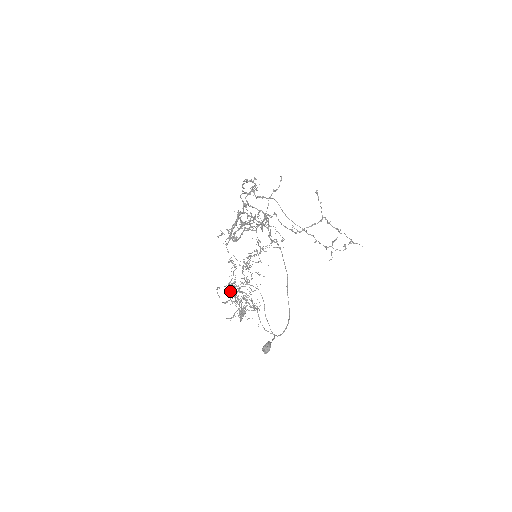
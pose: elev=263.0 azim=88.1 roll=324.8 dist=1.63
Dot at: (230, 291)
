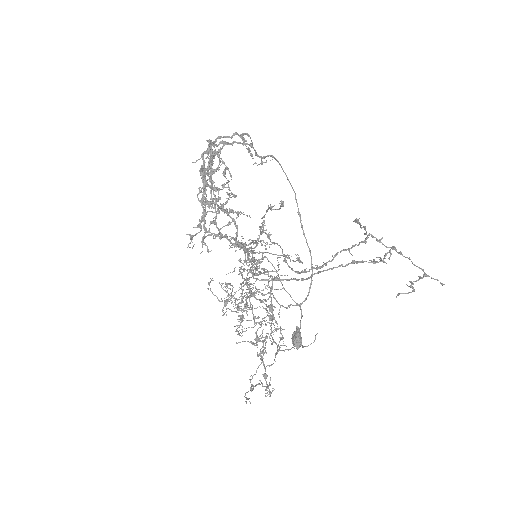
Dot at: (237, 334)
